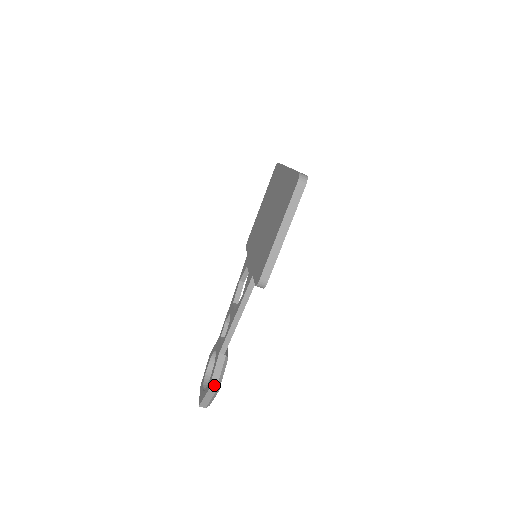
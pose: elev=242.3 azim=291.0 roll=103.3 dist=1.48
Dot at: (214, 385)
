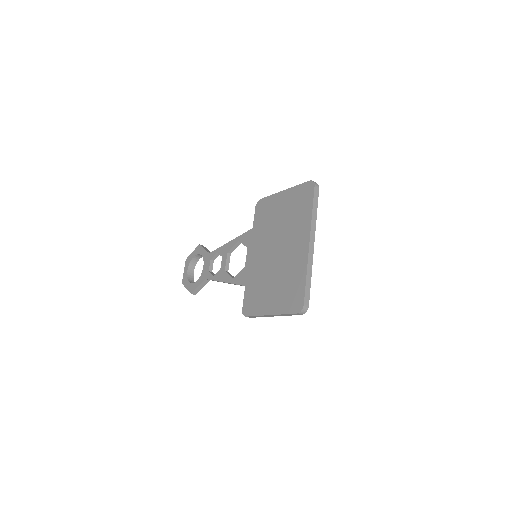
Dot at: (196, 292)
